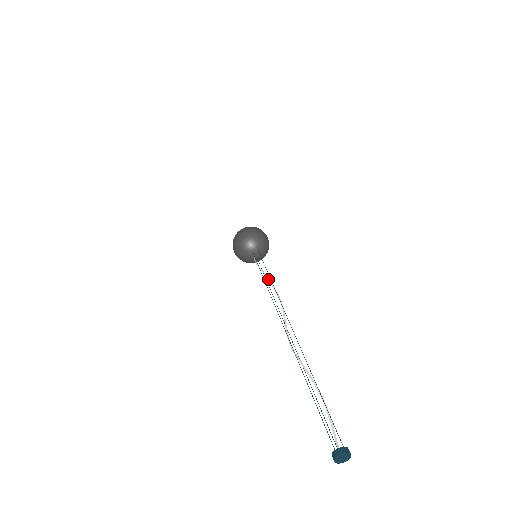
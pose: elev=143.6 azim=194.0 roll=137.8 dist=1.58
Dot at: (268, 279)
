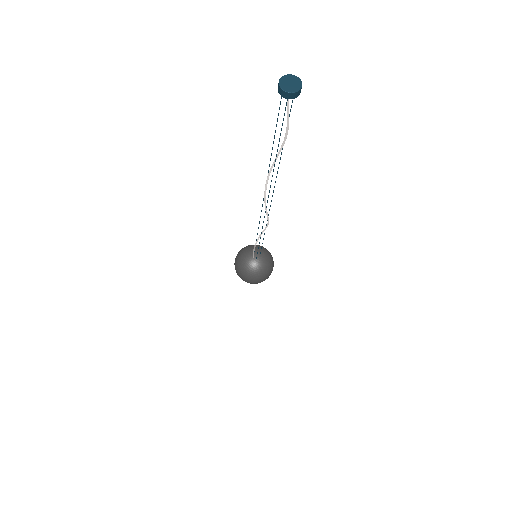
Dot at: (262, 231)
